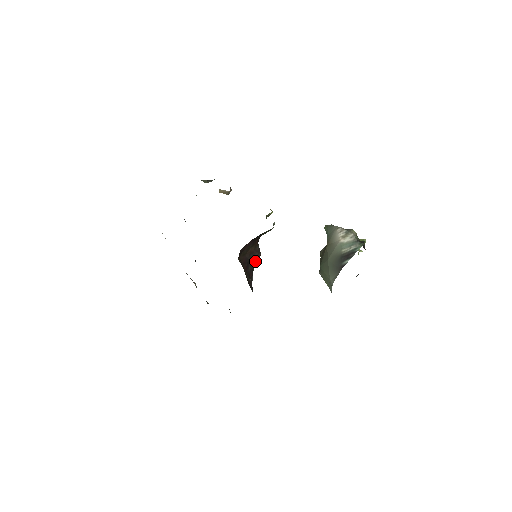
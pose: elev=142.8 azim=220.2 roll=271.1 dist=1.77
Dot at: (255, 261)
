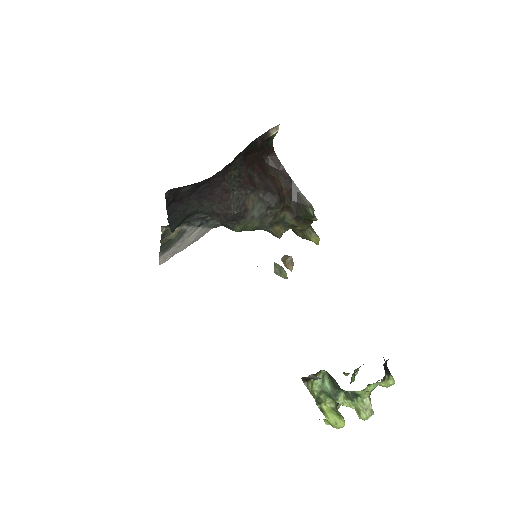
Dot at: (266, 193)
